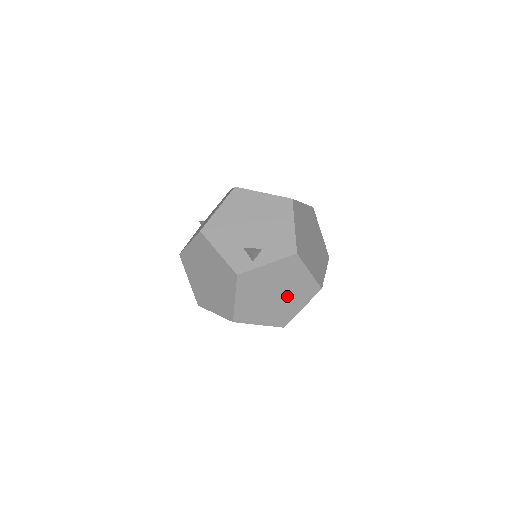
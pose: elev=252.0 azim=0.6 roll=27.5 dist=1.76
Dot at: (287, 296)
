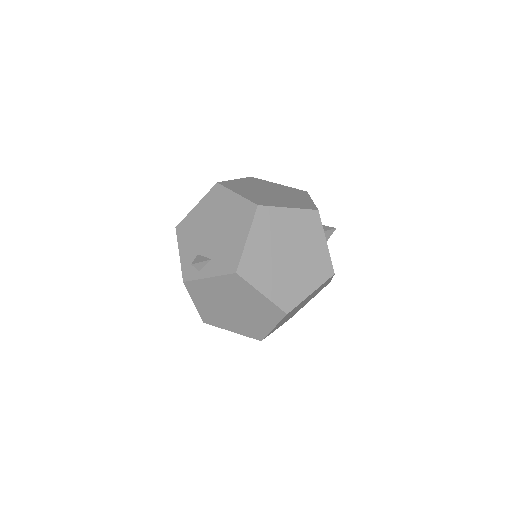
Dot at: (248, 312)
